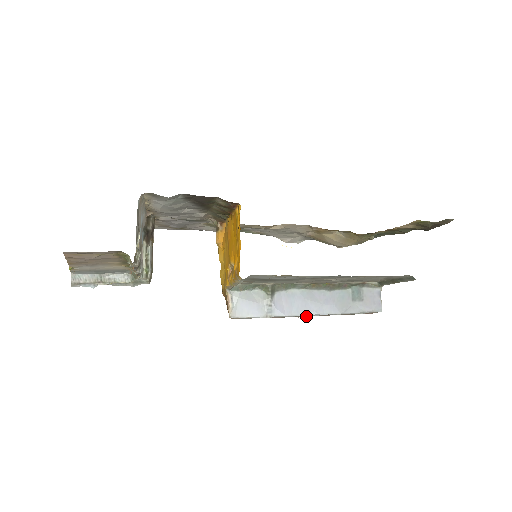
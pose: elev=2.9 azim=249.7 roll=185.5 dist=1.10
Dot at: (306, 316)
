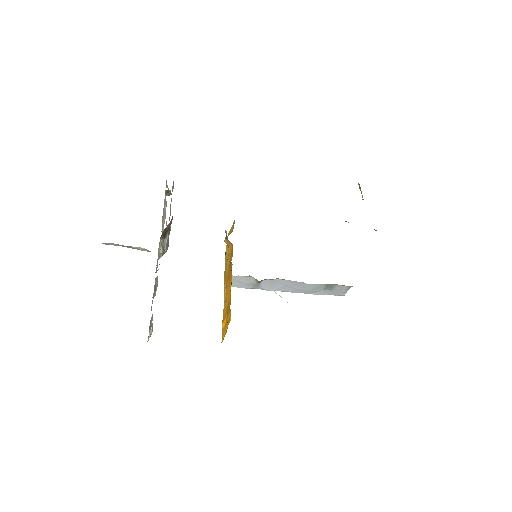
Dot at: occluded
